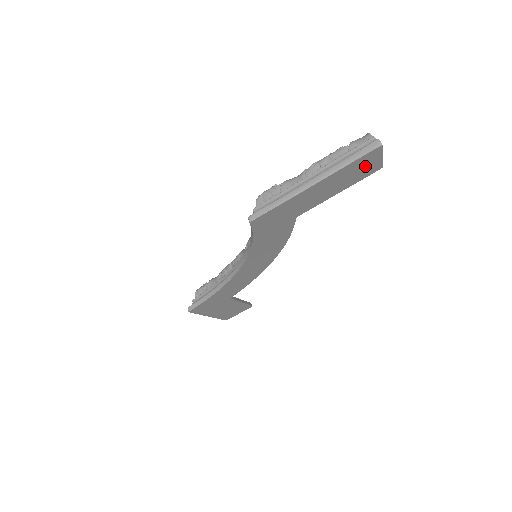
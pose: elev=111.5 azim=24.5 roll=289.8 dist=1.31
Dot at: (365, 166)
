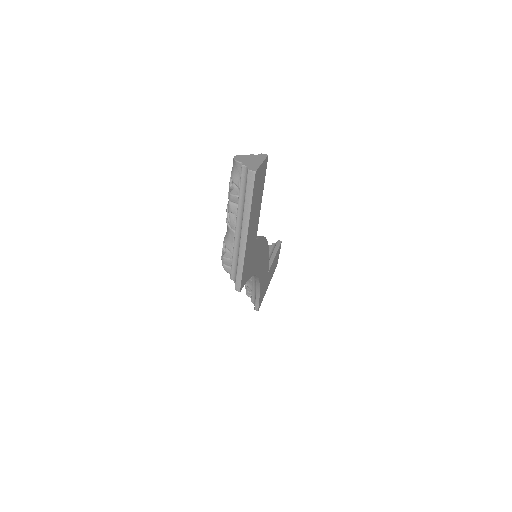
Dot at: (259, 181)
